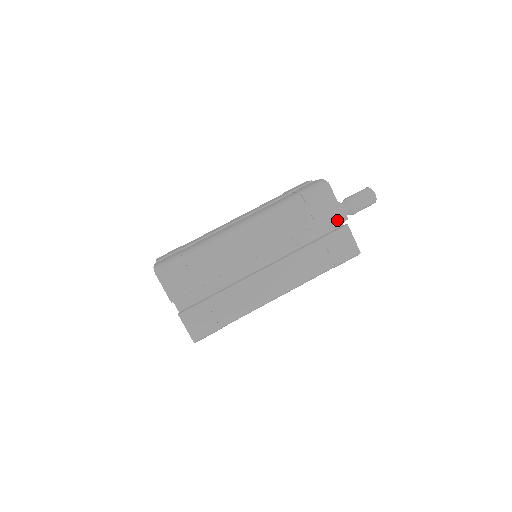
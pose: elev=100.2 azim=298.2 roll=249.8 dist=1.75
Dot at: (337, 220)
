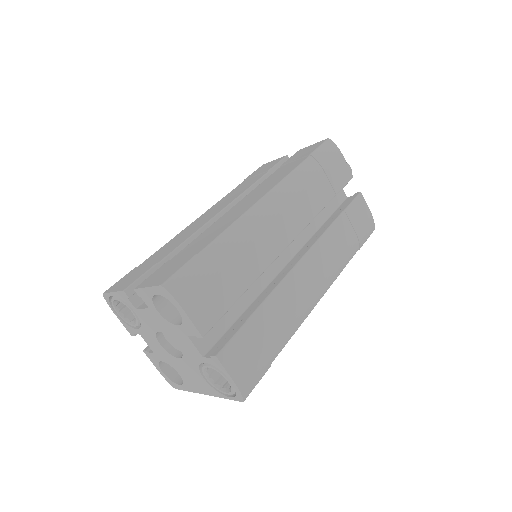
Dot at: occluded
